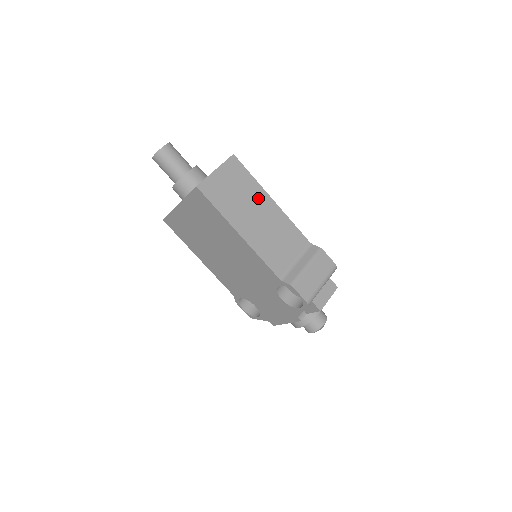
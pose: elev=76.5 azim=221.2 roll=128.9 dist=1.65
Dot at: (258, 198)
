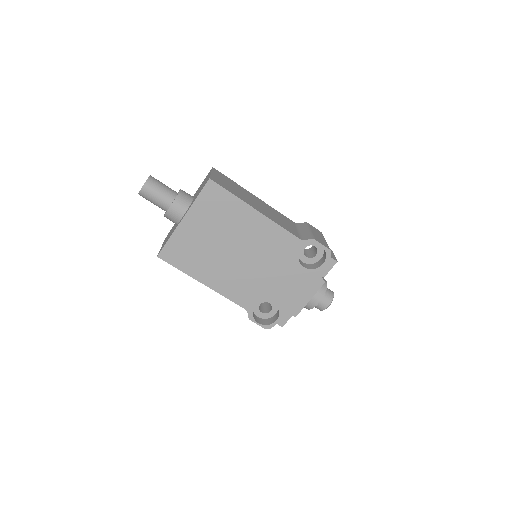
Dot at: (247, 193)
